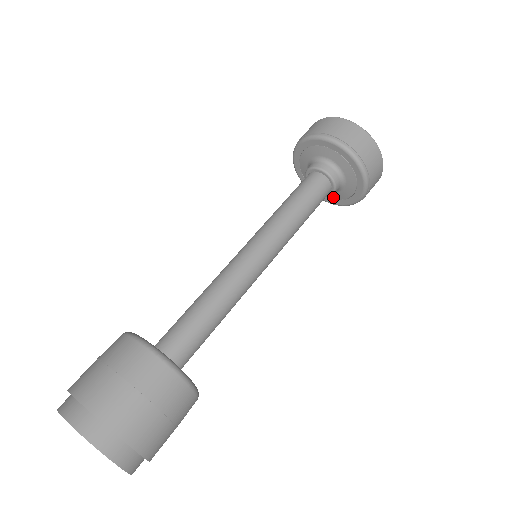
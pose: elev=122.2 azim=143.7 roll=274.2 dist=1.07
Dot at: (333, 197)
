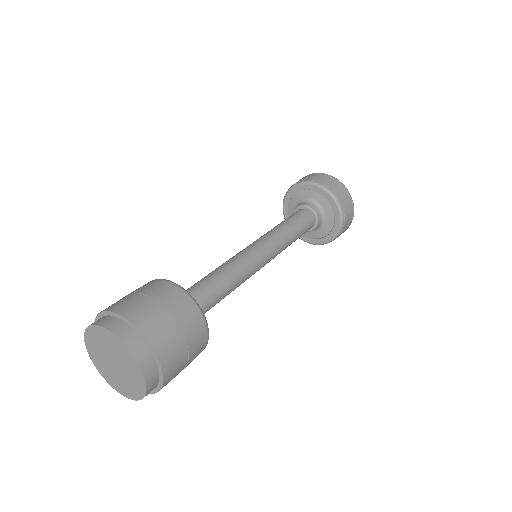
Dot at: (313, 236)
